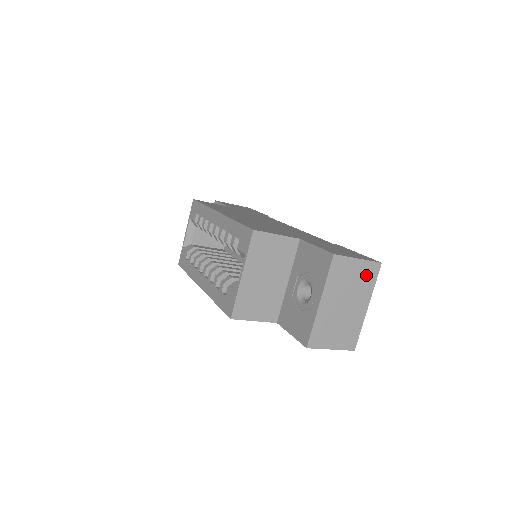
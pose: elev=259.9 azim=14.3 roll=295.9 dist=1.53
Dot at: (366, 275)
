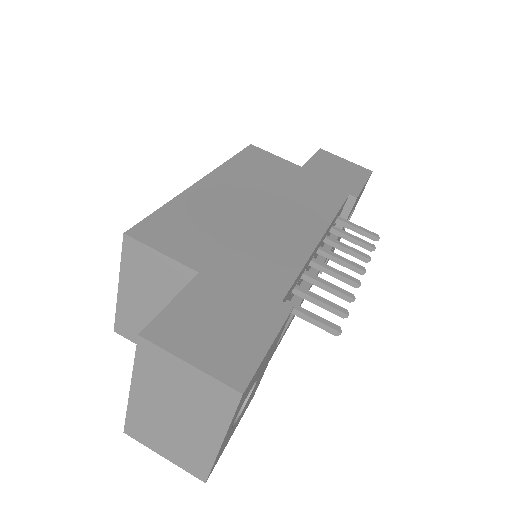
Dot at: (210, 396)
